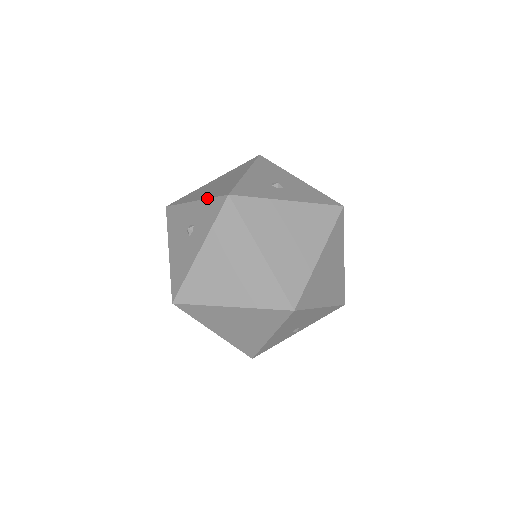
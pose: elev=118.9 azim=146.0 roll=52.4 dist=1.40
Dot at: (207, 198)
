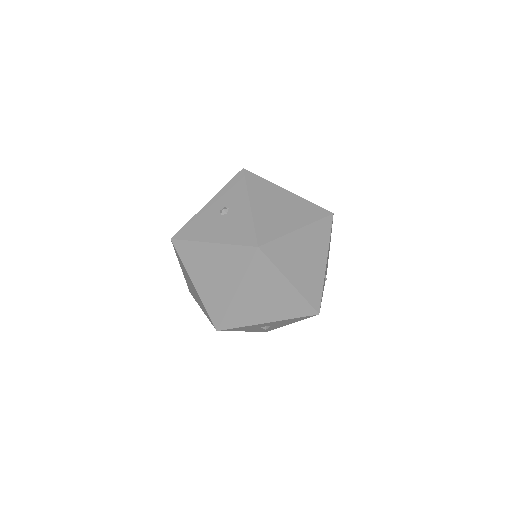
Dot at: (222, 188)
